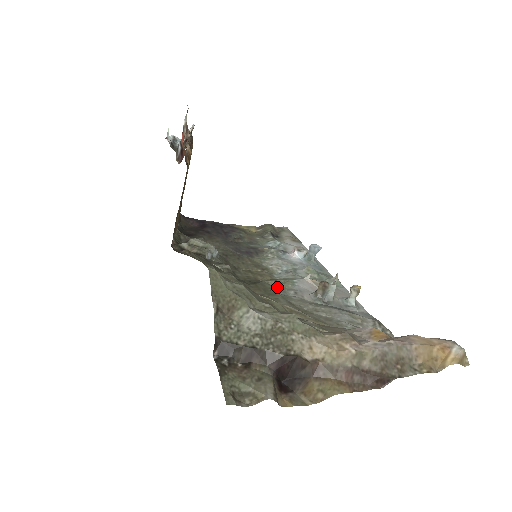
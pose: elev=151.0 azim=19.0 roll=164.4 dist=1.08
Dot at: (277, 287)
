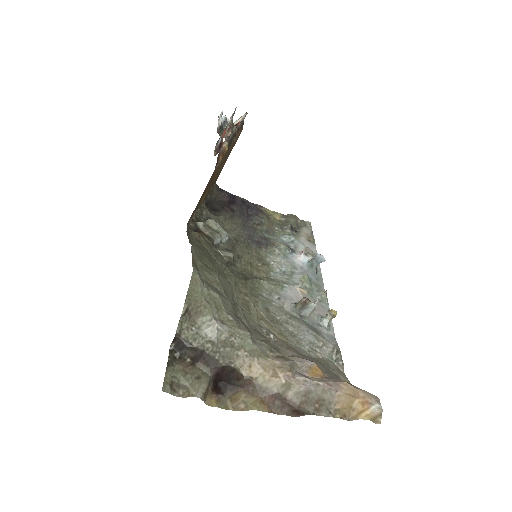
Dot at: (266, 288)
